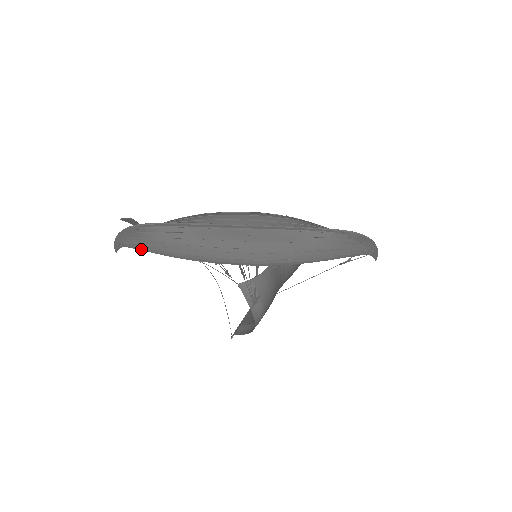
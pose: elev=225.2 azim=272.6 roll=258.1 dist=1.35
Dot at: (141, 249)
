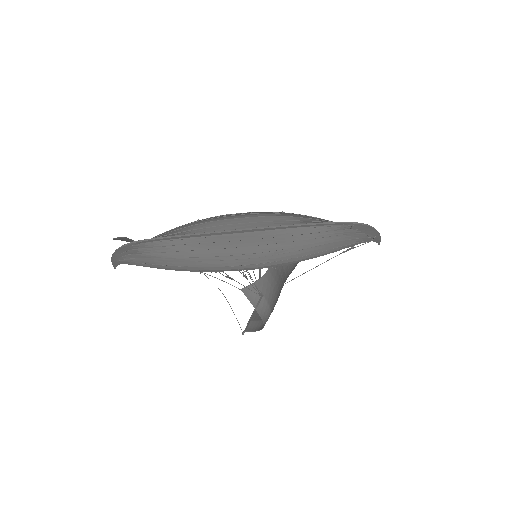
Dot at: (139, 265)
